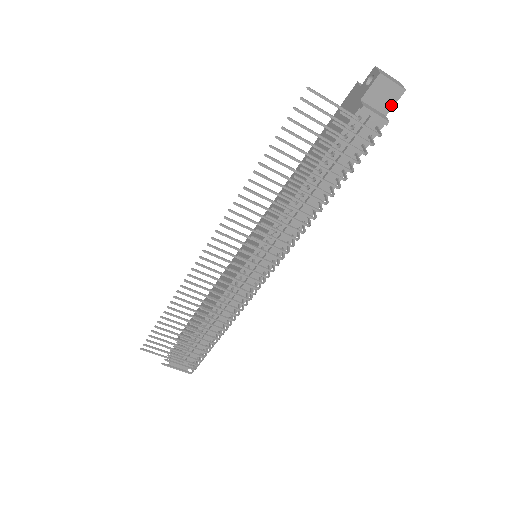
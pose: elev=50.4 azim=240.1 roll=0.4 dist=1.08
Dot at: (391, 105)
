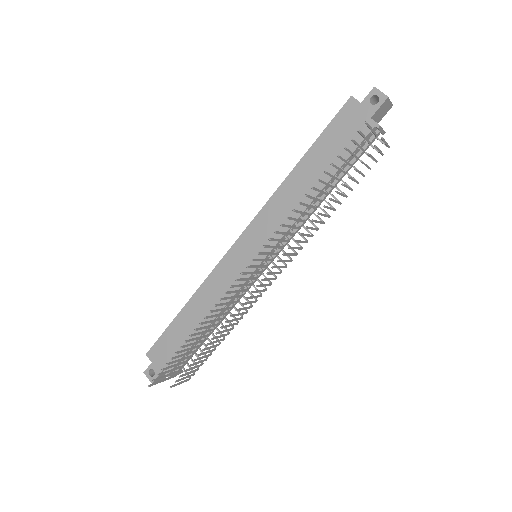
Dot at: (382, 117)
